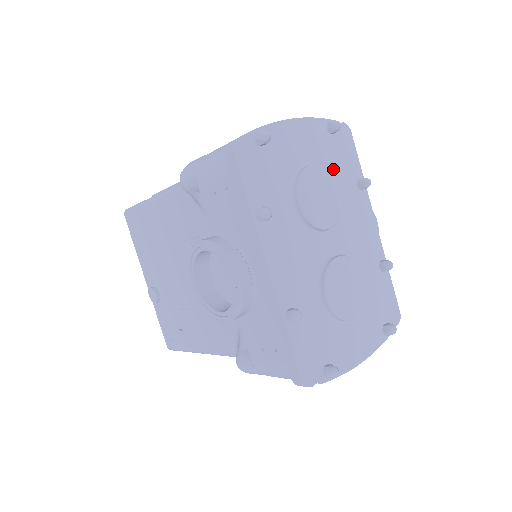
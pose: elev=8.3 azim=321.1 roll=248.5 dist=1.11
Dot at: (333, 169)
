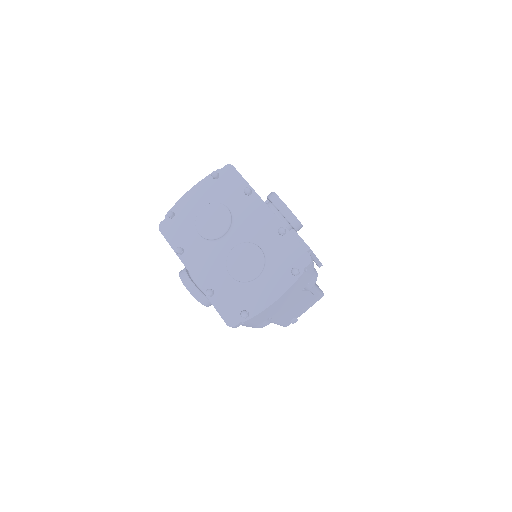
Dot at: (224, 198)
